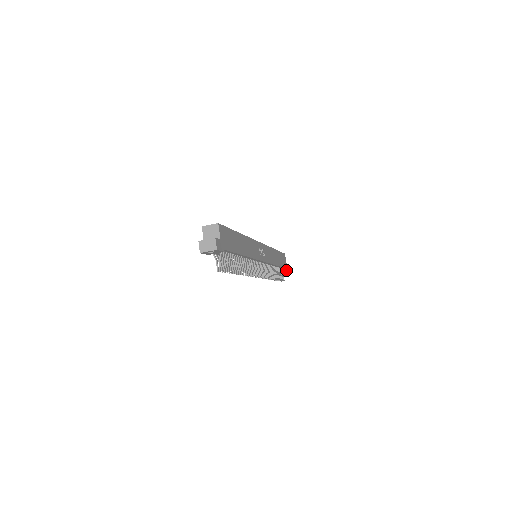
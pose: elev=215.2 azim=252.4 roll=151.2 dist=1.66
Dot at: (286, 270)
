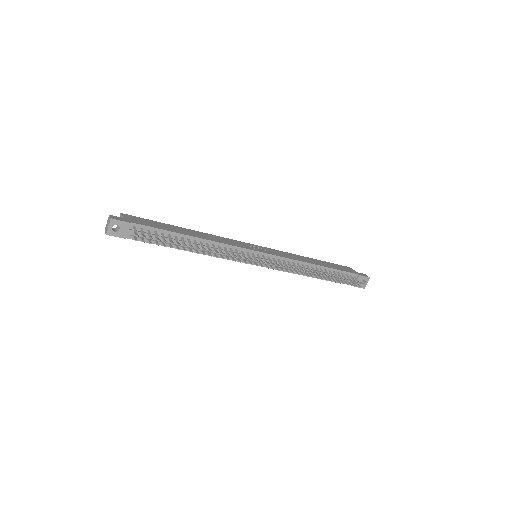
Dot at: (361, 277)
